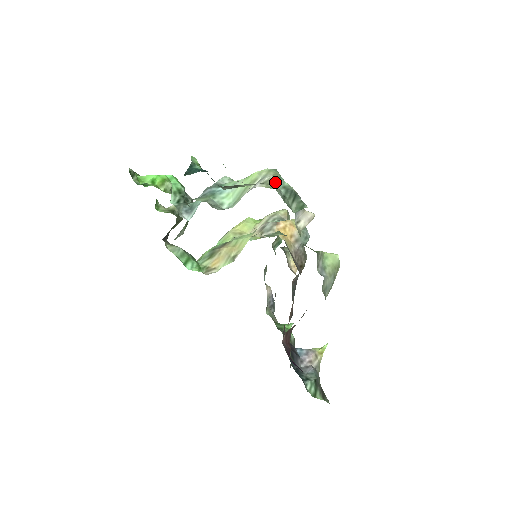
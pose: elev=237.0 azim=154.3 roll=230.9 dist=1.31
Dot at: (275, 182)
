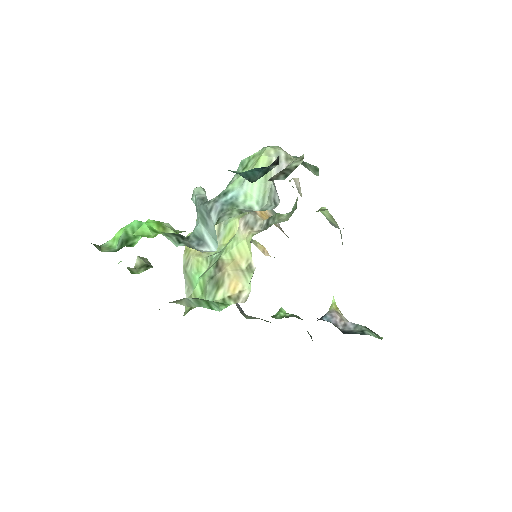
Dot at: (288, 155)
